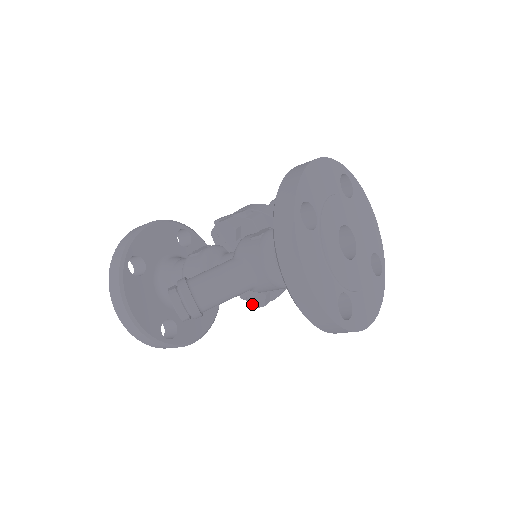
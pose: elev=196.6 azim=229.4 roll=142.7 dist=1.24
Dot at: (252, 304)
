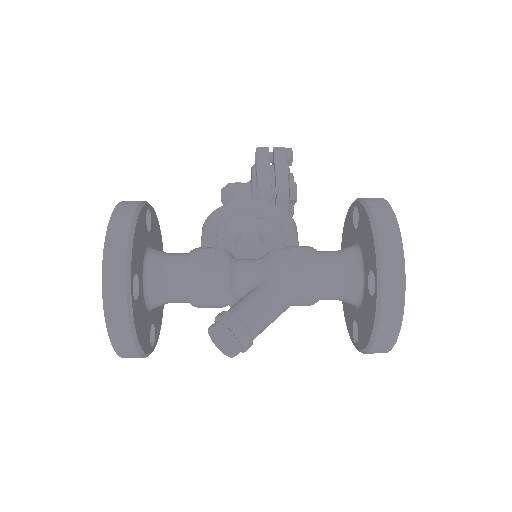
Dot at: occluded
